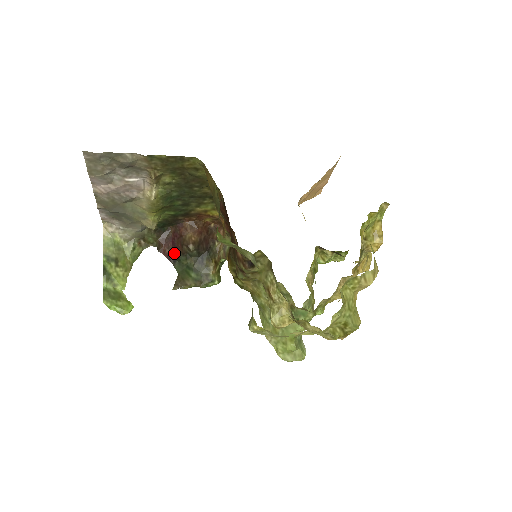
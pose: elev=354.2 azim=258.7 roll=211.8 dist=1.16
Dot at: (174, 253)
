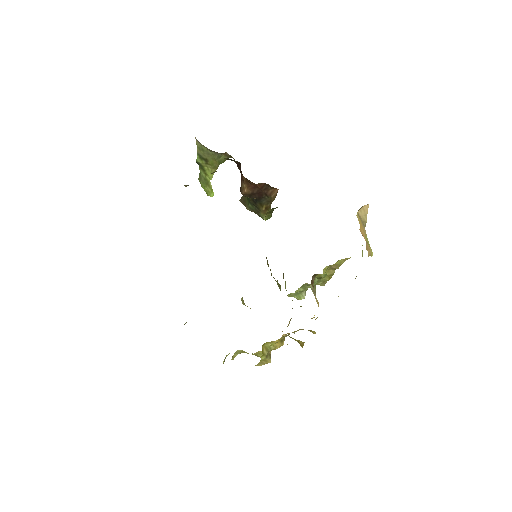
Dot at: occluded
